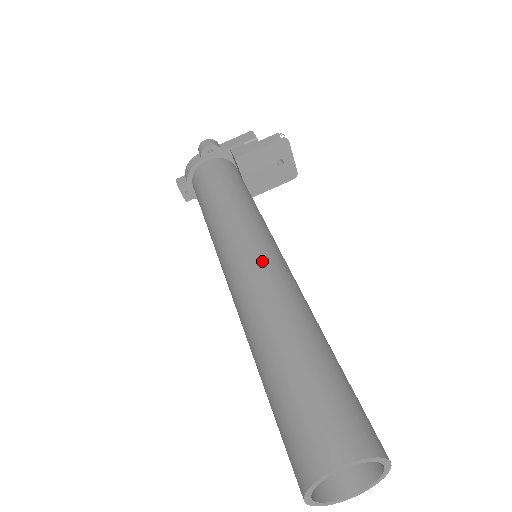
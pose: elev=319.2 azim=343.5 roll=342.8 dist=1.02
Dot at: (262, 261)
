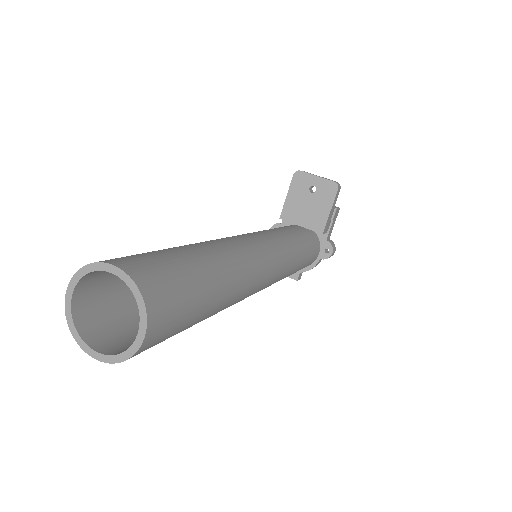
Dot at: occluded
